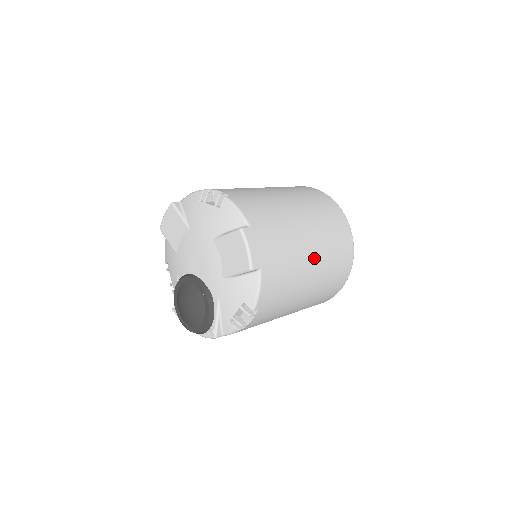
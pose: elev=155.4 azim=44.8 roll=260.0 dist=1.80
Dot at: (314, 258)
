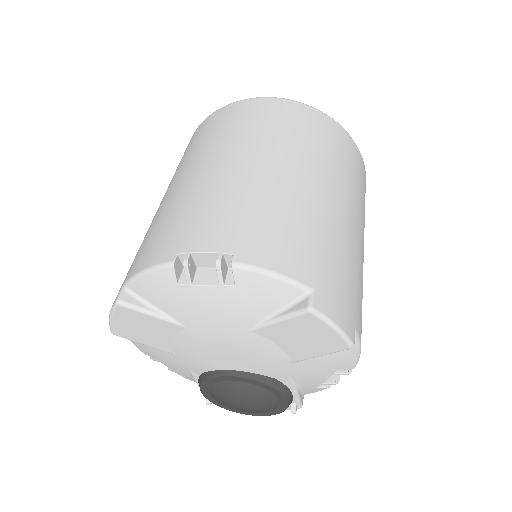
Dot at: (360, 227)
